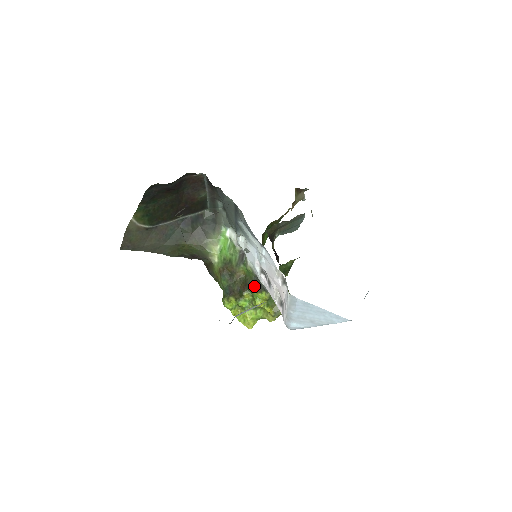
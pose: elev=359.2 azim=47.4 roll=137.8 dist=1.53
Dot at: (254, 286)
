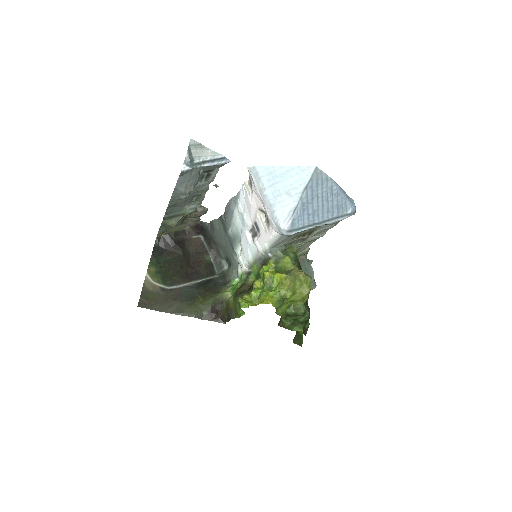
Dot at: (260, 269)
